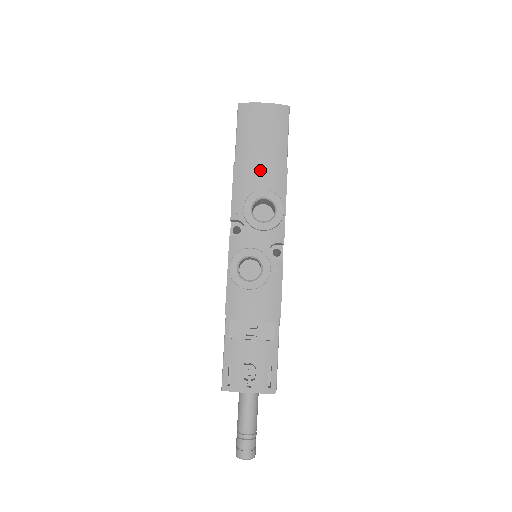
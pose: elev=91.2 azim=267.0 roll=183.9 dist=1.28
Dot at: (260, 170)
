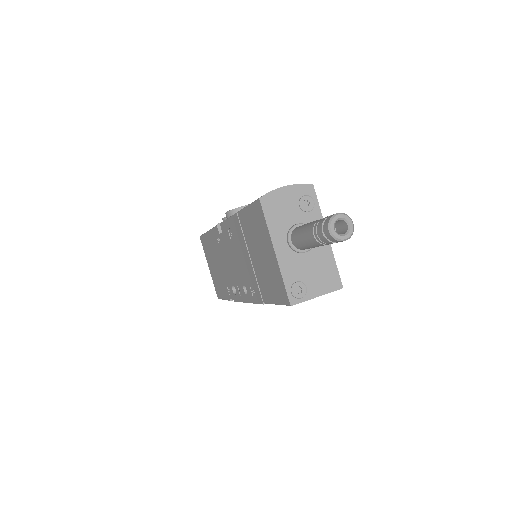
Dot at: occluded
